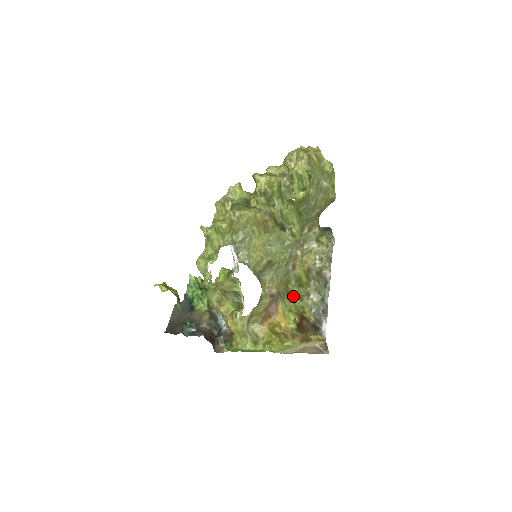
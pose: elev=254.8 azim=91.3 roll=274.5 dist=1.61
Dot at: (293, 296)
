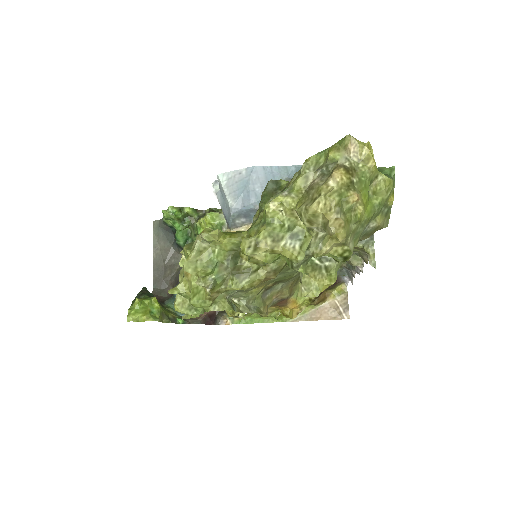
Dot at: occluded
